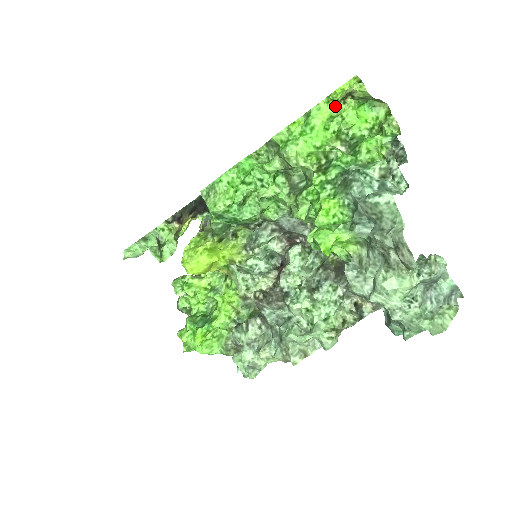
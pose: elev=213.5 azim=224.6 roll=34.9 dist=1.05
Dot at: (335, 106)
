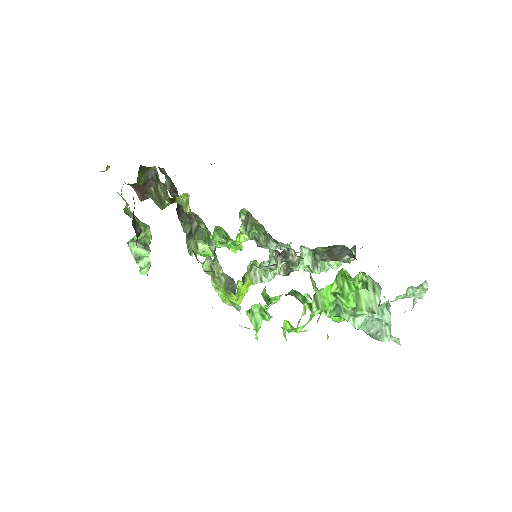
Dot at: occluded
